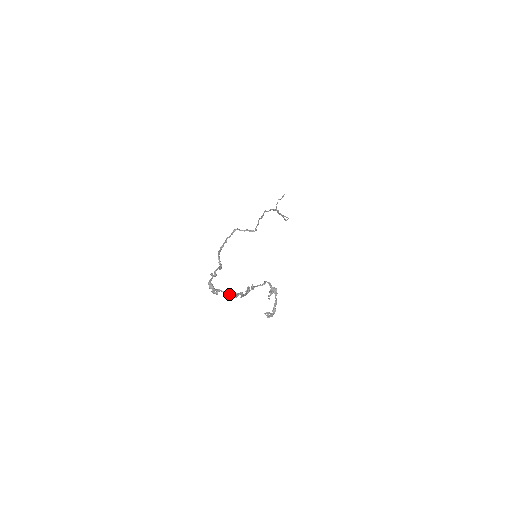
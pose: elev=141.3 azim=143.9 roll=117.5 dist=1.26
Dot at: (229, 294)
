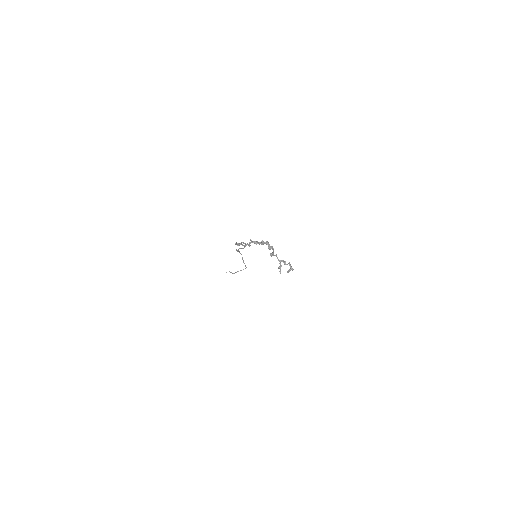
Dot at: (268, 246)
